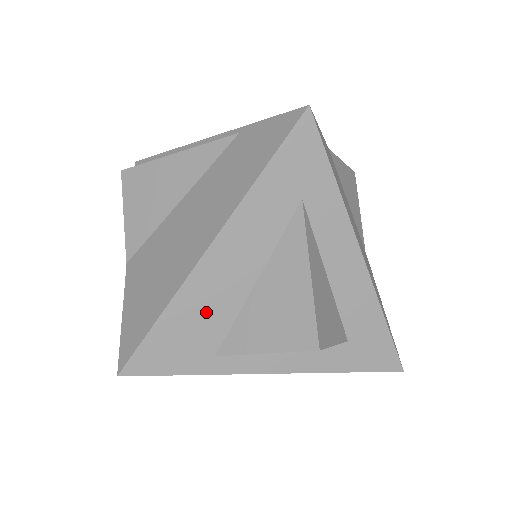
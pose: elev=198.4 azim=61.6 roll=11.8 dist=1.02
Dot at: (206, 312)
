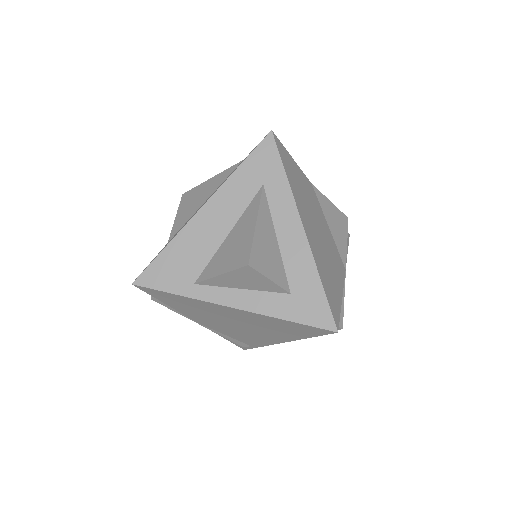
Dot at: (193, 250)
